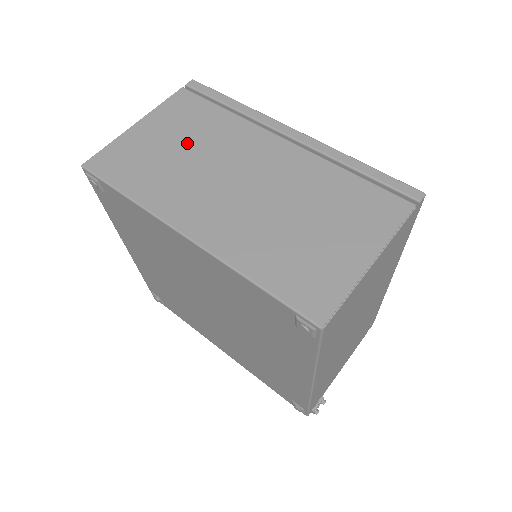
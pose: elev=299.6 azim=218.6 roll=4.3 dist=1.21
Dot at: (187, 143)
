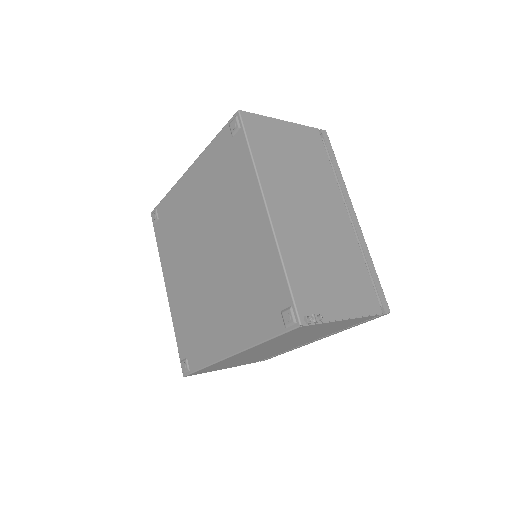
Dot at: occluded
